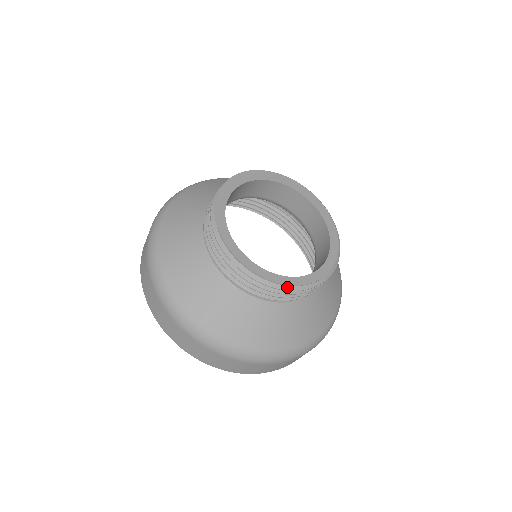
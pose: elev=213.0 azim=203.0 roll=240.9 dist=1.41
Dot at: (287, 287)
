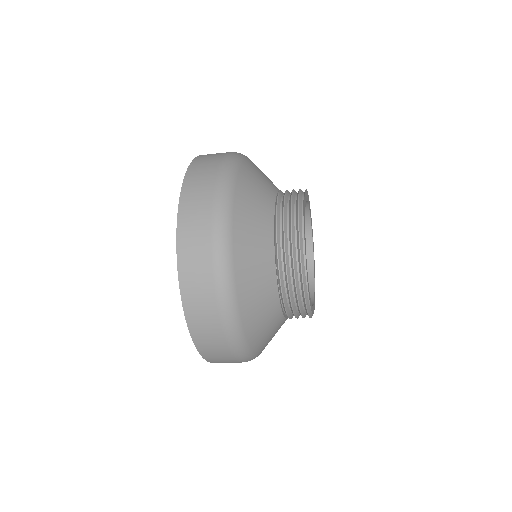
Dot at: (308, 302)
